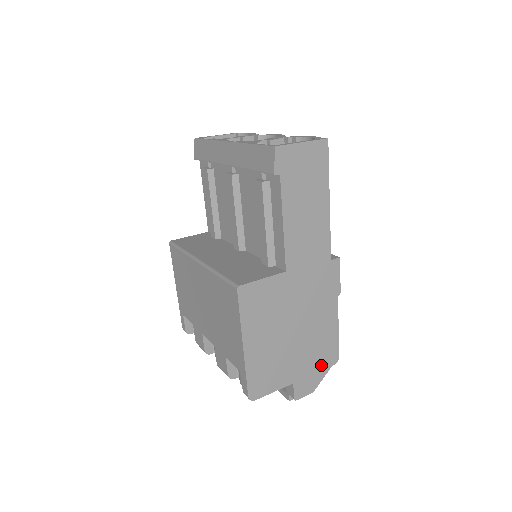
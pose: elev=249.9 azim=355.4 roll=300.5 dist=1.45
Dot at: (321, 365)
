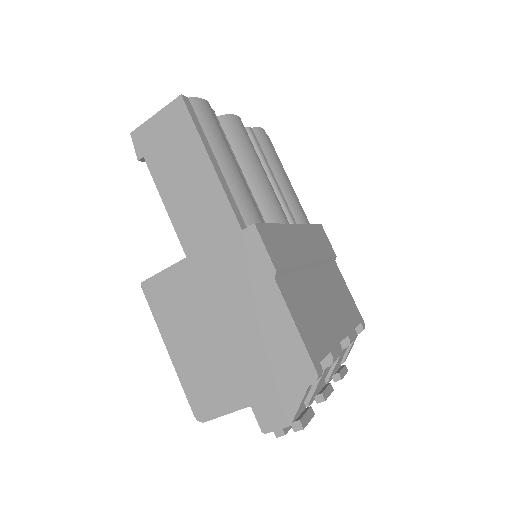
Dot at: (288, 383)
